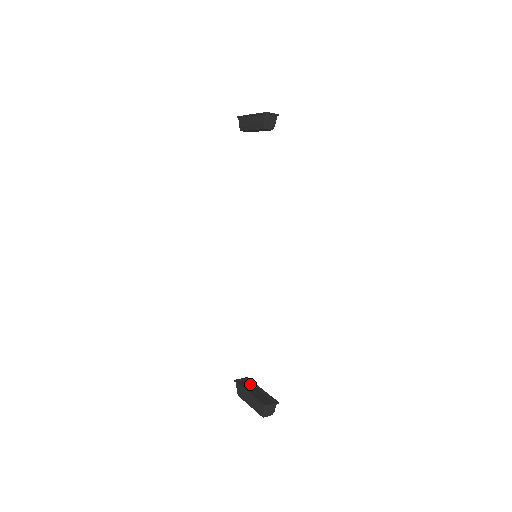
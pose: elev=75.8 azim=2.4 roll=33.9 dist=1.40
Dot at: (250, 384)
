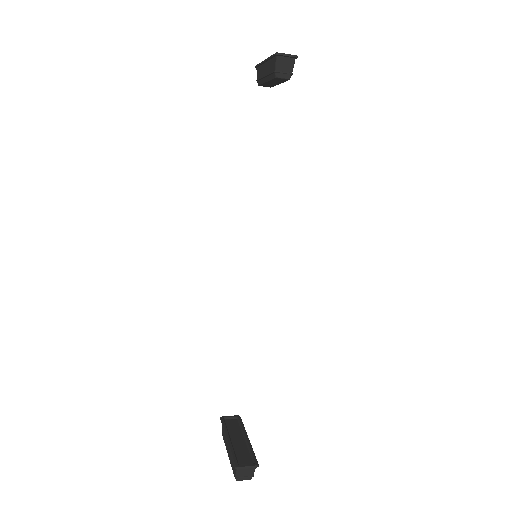
Dot at: (238, 427)
